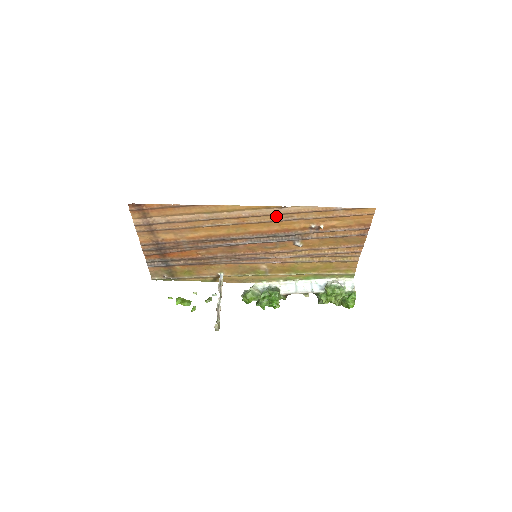
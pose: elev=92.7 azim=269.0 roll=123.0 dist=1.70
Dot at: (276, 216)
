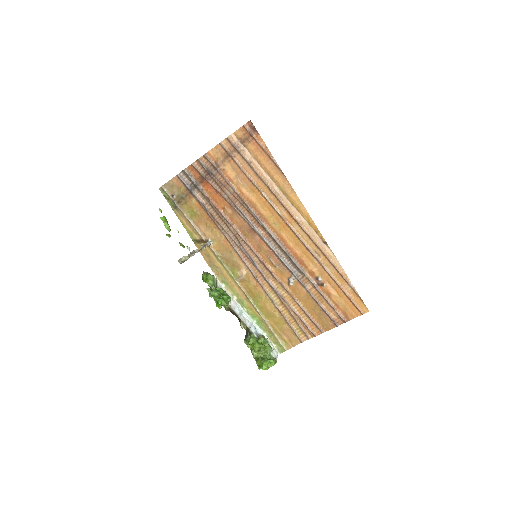
Dot at: (311, 243)
